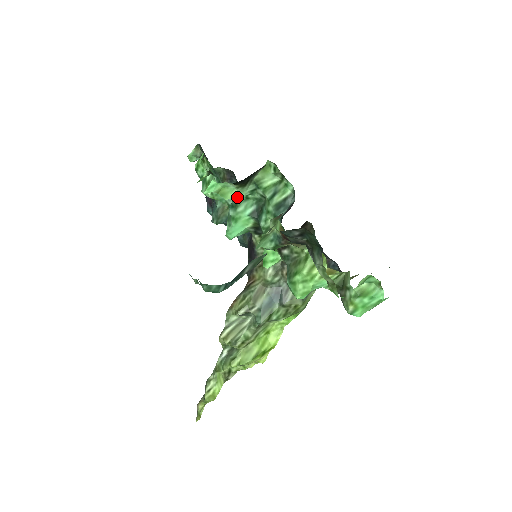
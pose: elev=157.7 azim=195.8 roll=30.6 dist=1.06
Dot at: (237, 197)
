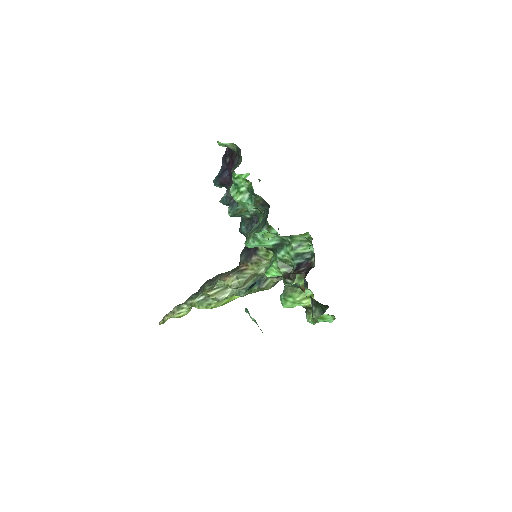
Dot at: (269, 230)
